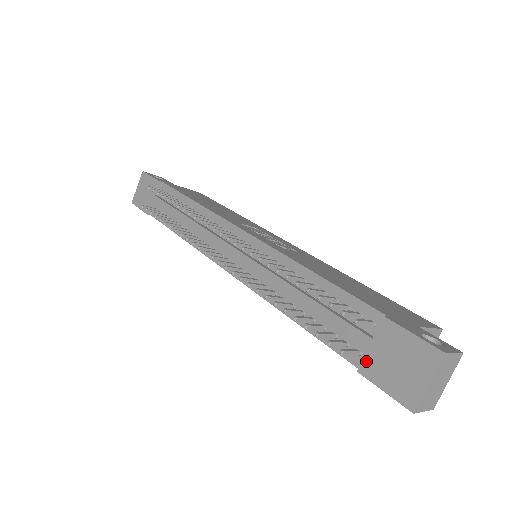
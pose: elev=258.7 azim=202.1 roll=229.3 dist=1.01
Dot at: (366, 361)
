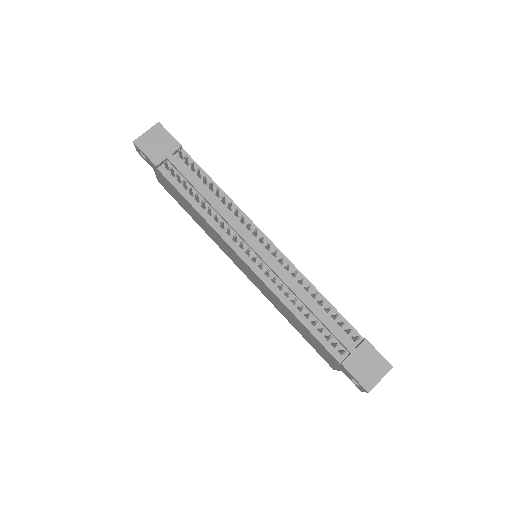
Dot at: (349, 359)
